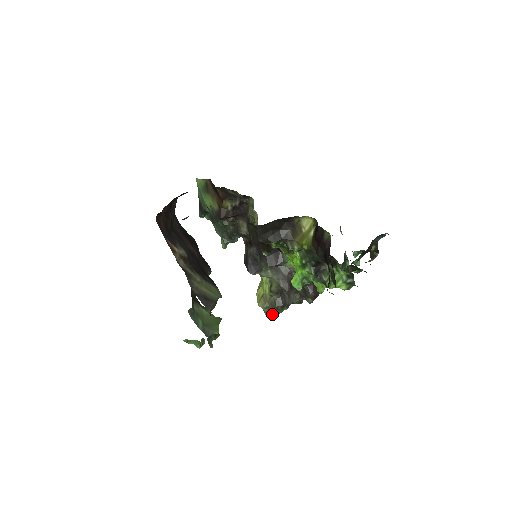
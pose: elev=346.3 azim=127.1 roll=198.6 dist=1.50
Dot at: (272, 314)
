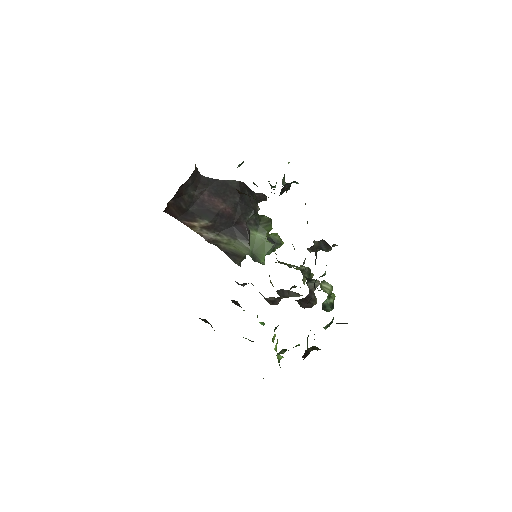
Dot at: occluded
